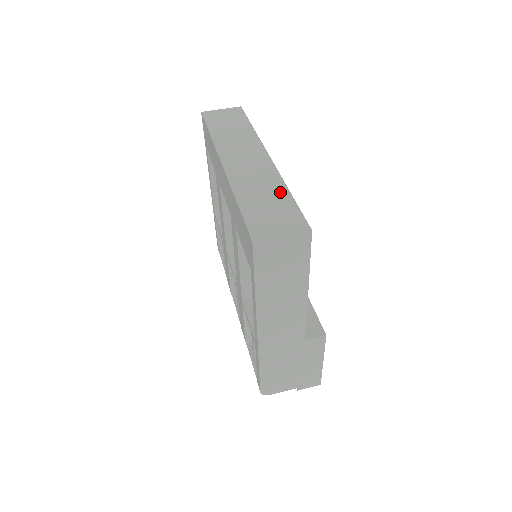
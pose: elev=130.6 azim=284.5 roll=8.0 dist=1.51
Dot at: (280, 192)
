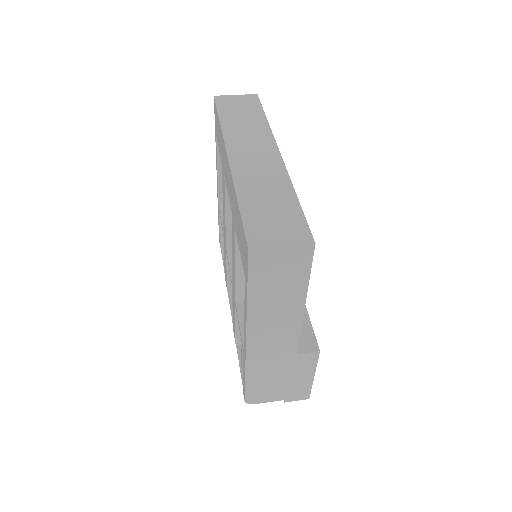
Dot at: (286, 195)
